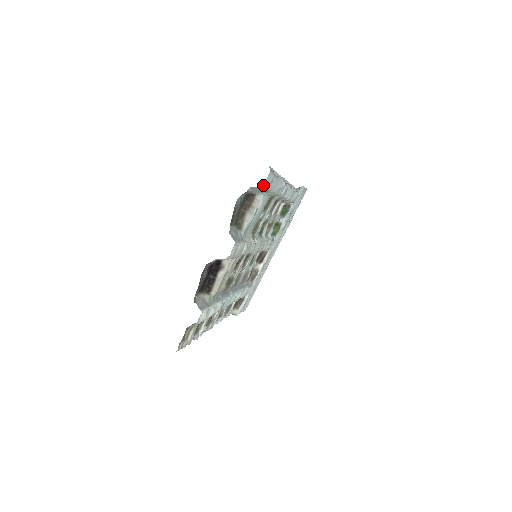
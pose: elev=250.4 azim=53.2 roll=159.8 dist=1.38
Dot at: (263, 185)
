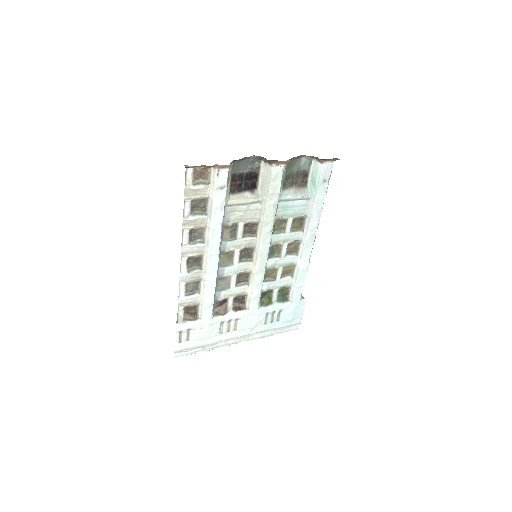
Dot at: (324, 164)
